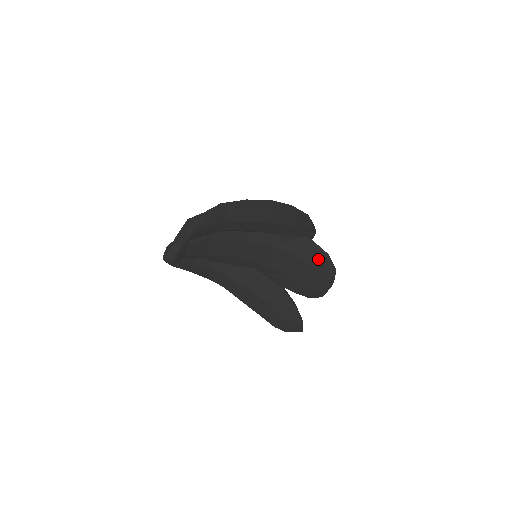
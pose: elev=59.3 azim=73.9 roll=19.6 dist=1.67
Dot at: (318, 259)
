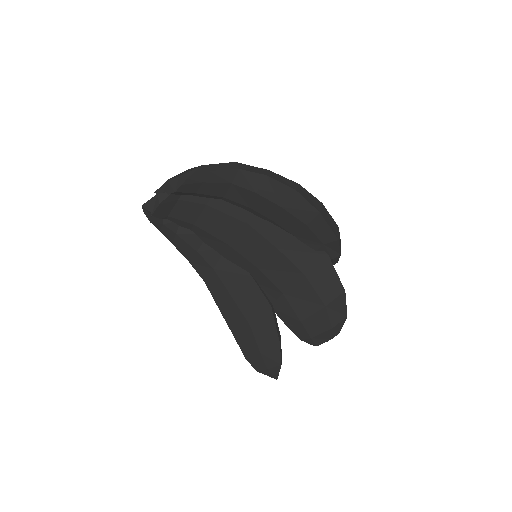
Dot at: (330, 291)
